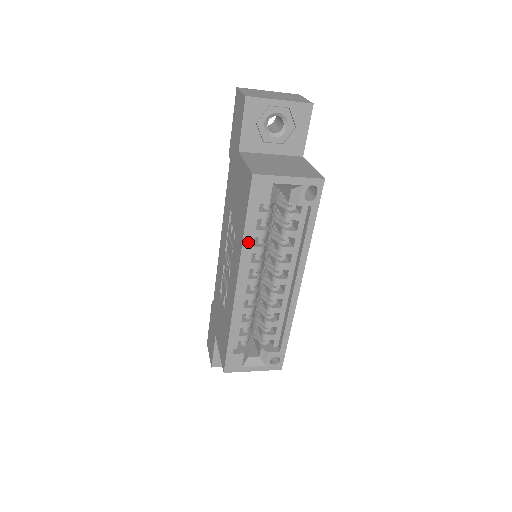
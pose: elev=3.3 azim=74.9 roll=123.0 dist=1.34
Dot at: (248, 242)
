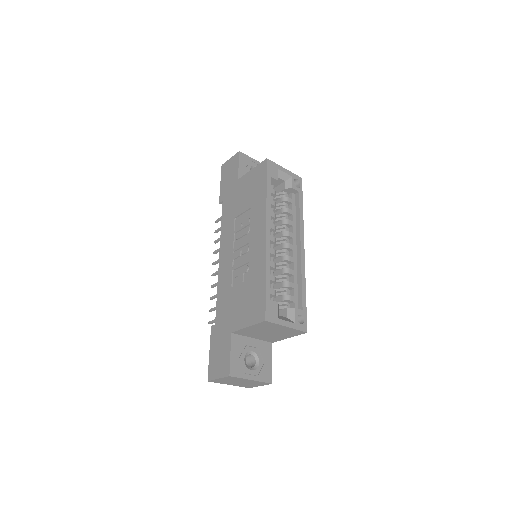
Dot at: (269, 201)
